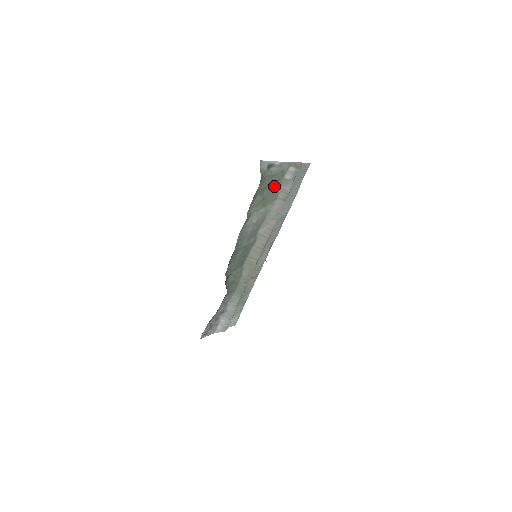
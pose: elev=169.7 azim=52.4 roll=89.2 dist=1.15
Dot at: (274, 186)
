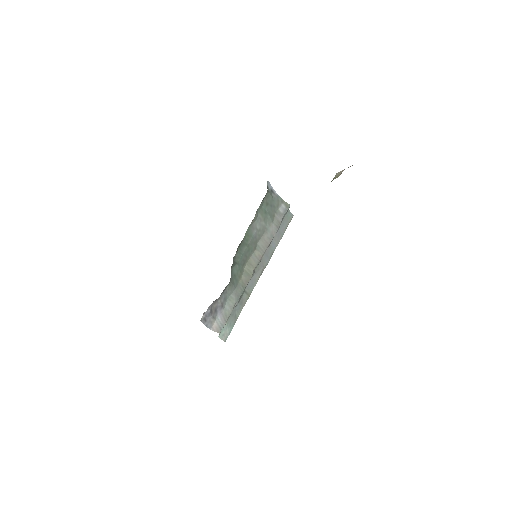
Dot at: (272, 210)
